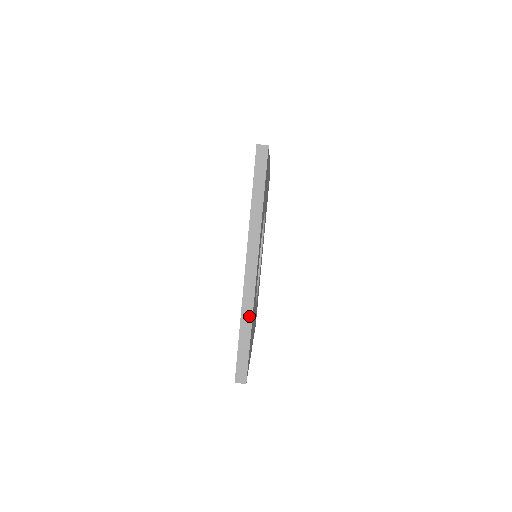
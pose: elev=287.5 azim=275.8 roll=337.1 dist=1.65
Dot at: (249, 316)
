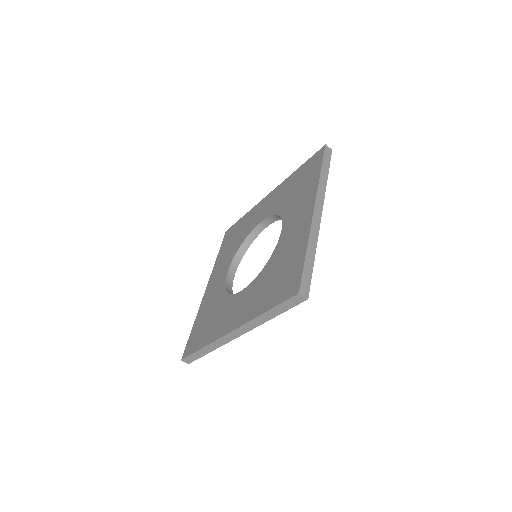
Dot at: (214, 348)
